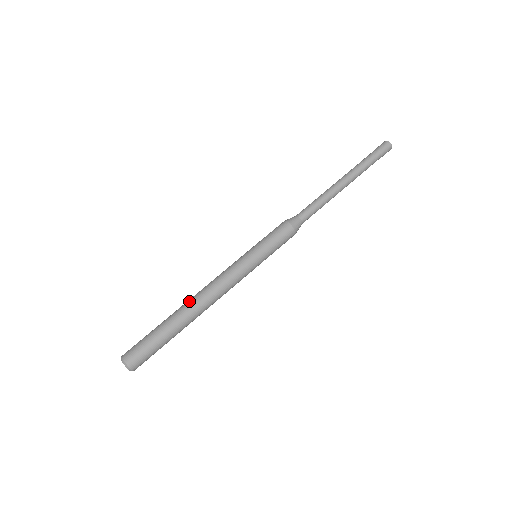
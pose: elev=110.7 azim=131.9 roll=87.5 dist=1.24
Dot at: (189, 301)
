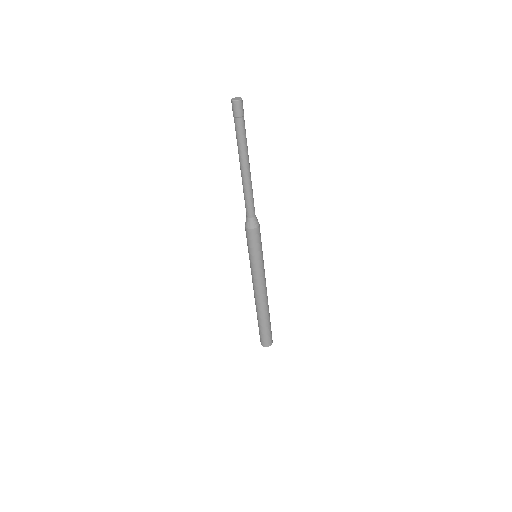
Dot at: (259, 307)
